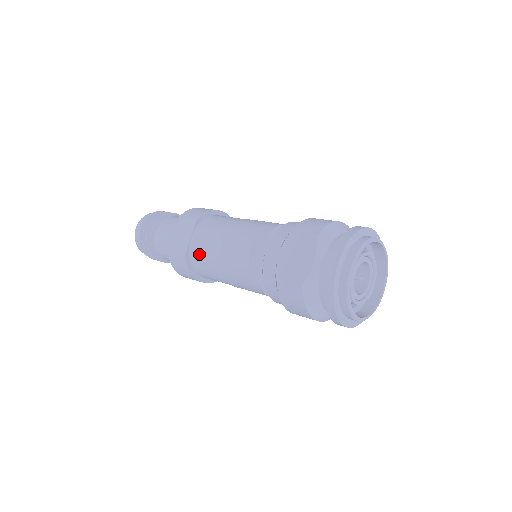
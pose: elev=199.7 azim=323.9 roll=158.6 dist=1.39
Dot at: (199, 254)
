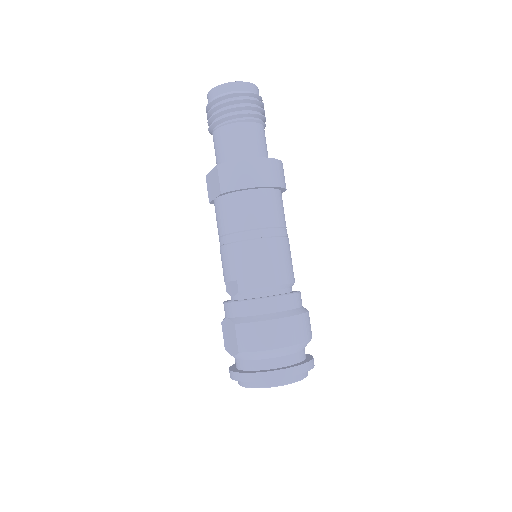
Dot at: occluded
